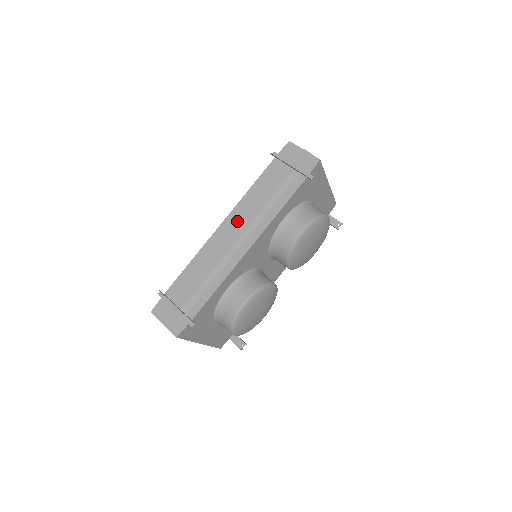
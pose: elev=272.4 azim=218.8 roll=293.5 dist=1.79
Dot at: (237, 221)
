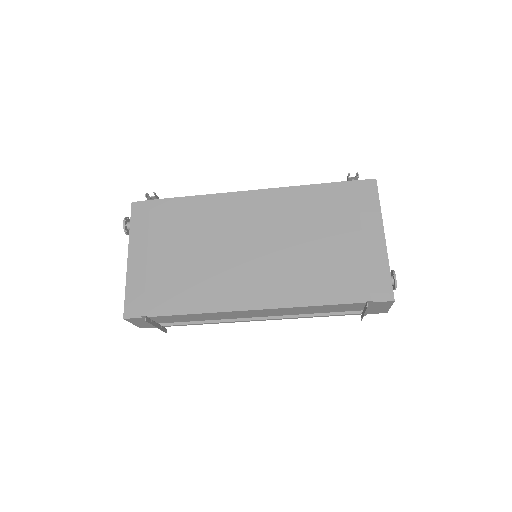
Dot at: (273, 313)
